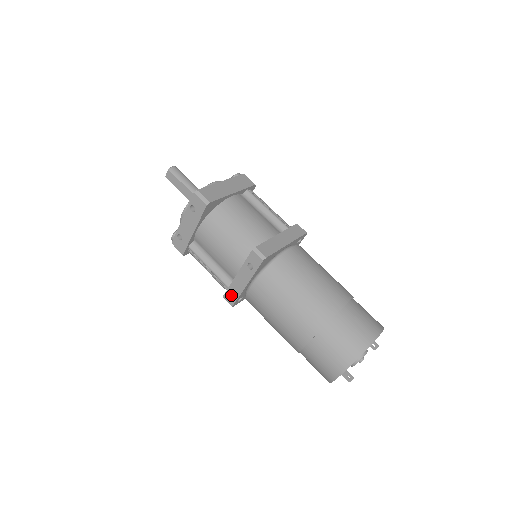
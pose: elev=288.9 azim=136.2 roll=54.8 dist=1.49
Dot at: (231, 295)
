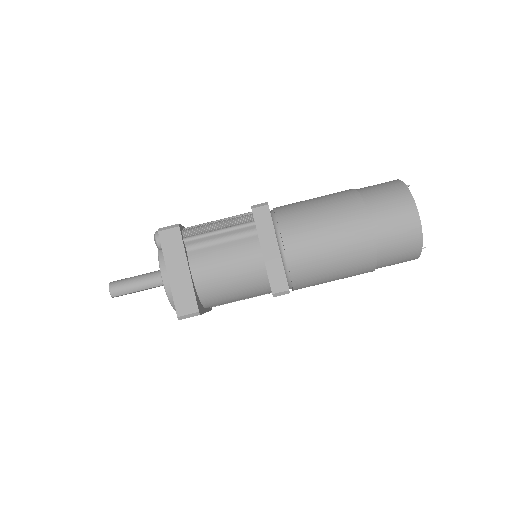
Dot at: occluded
